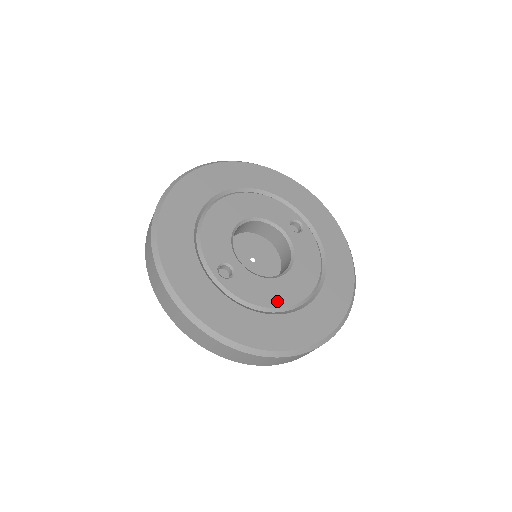
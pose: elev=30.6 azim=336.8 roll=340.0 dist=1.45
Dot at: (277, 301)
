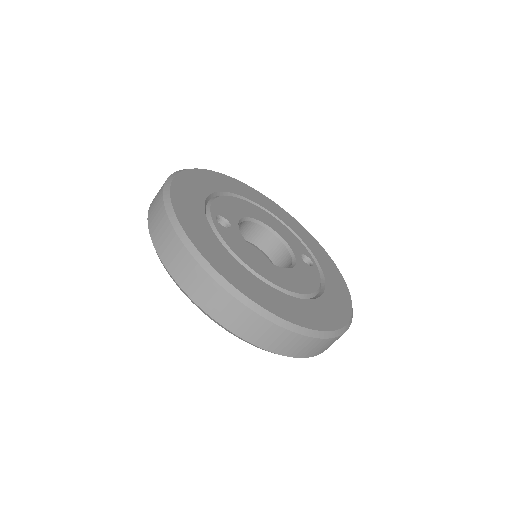
Dot at: (256, 267)
